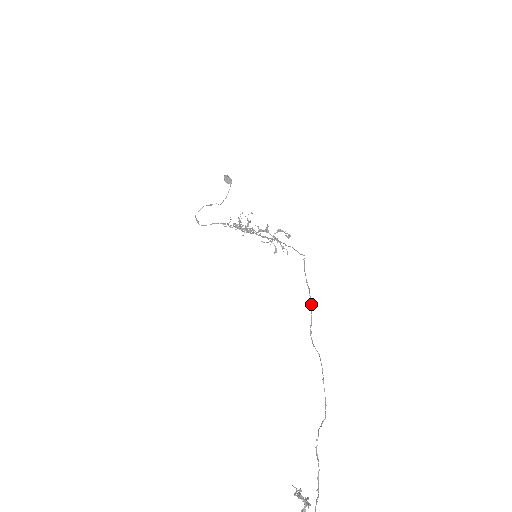
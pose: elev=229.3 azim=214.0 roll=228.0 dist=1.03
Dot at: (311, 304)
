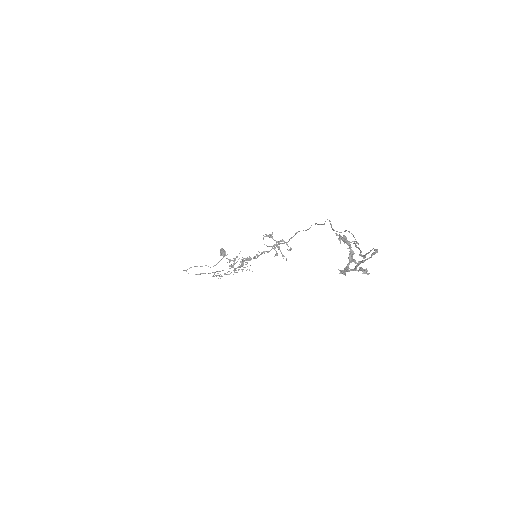
Dot at: (329, 220)
